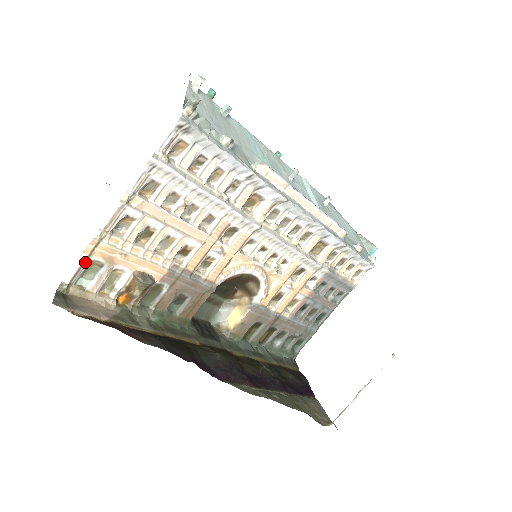
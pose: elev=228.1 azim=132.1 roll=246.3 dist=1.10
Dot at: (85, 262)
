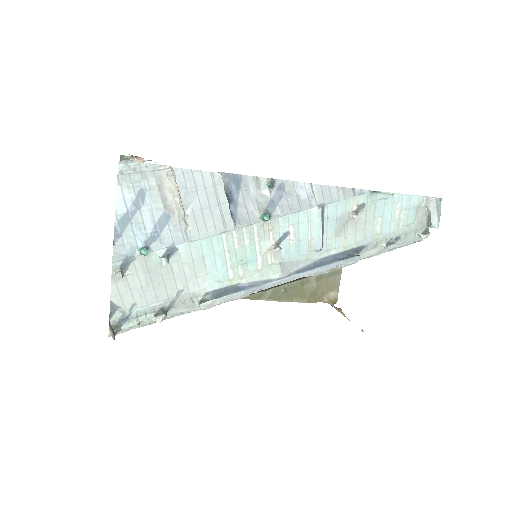
Dot at: occluded
